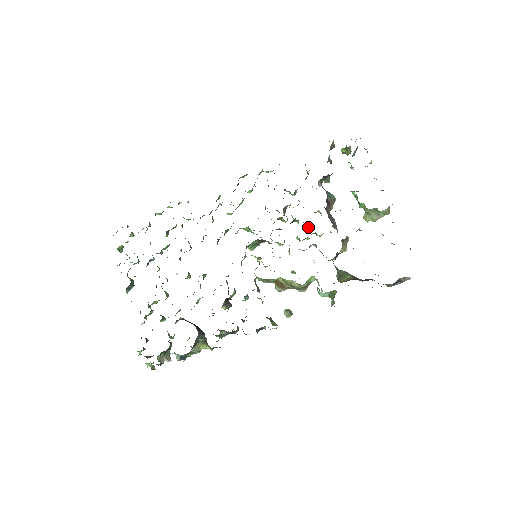
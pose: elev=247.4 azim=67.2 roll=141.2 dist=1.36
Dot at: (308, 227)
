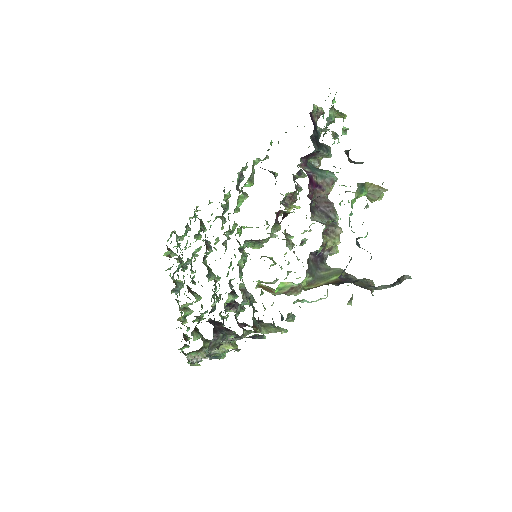
Dot at: occluded
